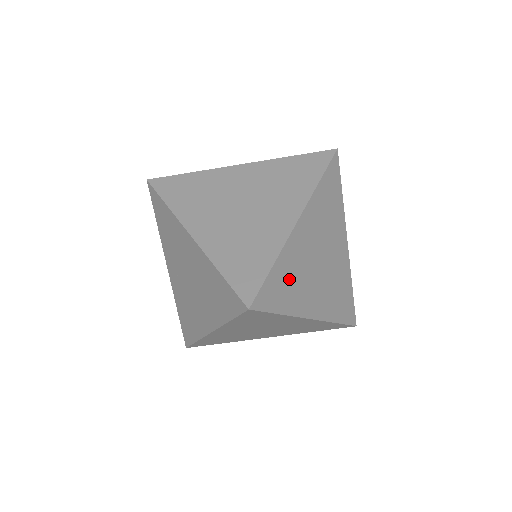
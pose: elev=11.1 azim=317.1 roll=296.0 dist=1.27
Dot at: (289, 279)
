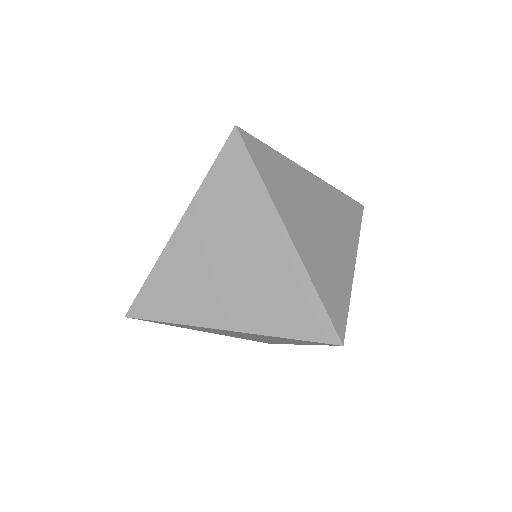
Dot at: (281, 176)
